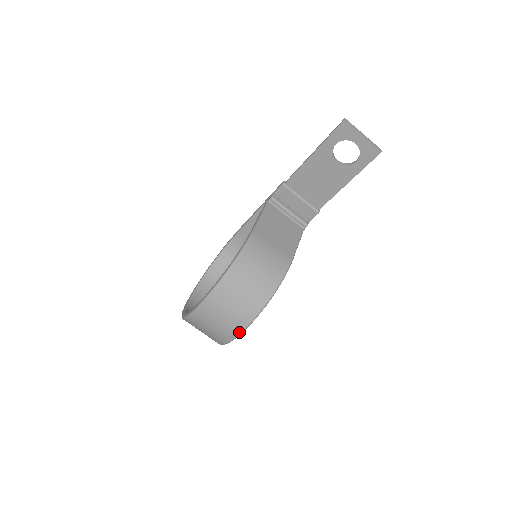
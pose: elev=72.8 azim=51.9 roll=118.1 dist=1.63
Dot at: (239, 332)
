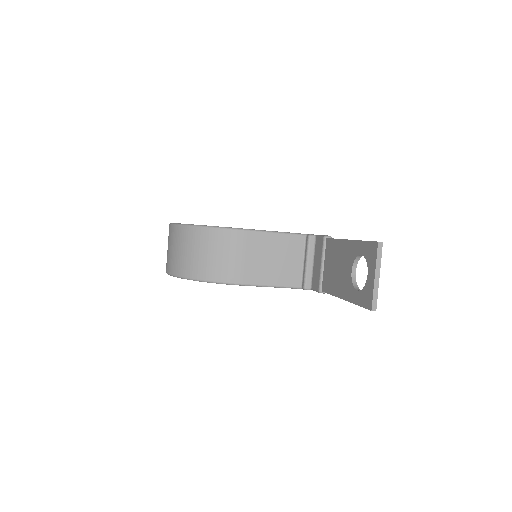
Dot at: (167, 271)
